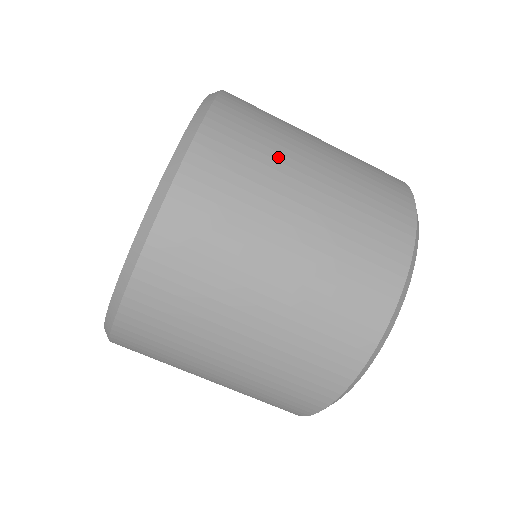
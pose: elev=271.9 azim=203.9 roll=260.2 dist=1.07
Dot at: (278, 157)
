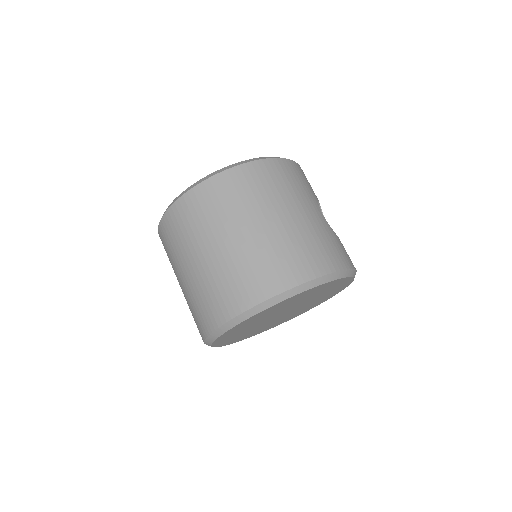
Dot at: (272, 198)
